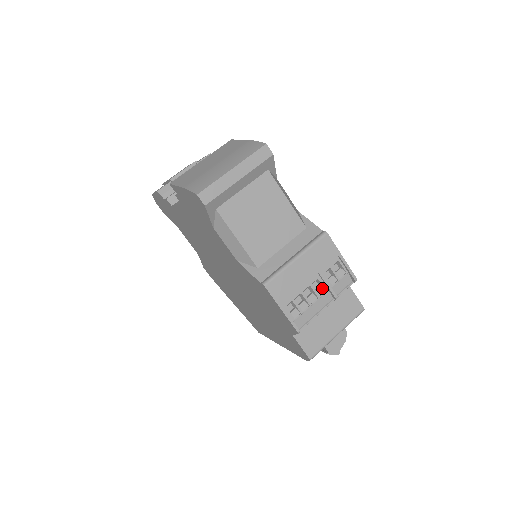
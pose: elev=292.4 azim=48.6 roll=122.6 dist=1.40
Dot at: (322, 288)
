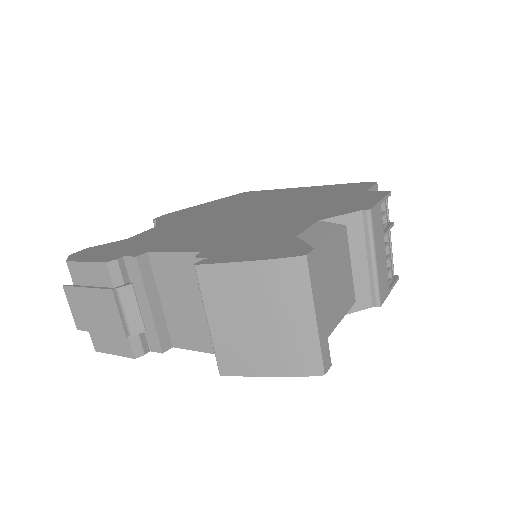
Dot at: occluded
